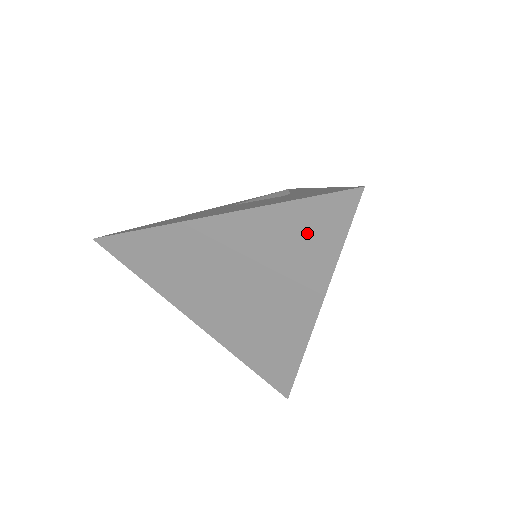
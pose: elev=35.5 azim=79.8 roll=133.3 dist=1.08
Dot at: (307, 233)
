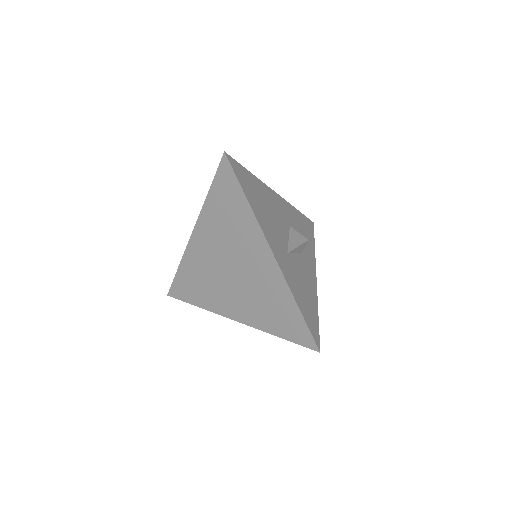
Dot at: (227, 202)
